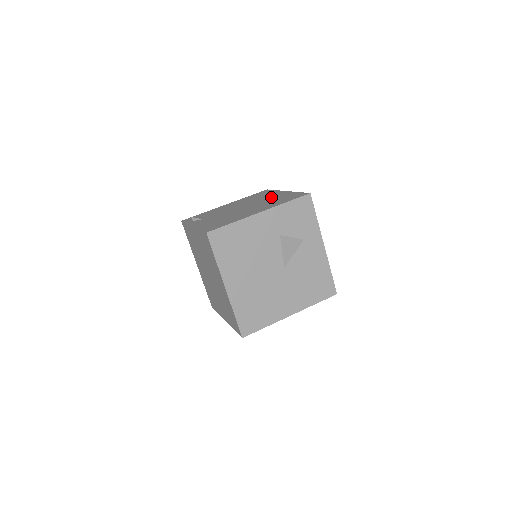
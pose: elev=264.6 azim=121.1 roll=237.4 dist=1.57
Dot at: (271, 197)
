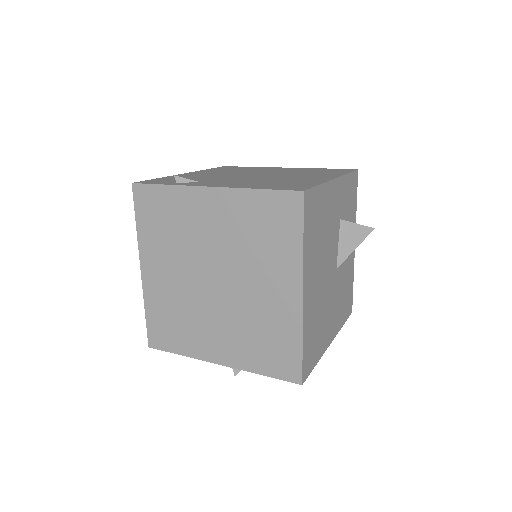
Dot at: (281, 170)
